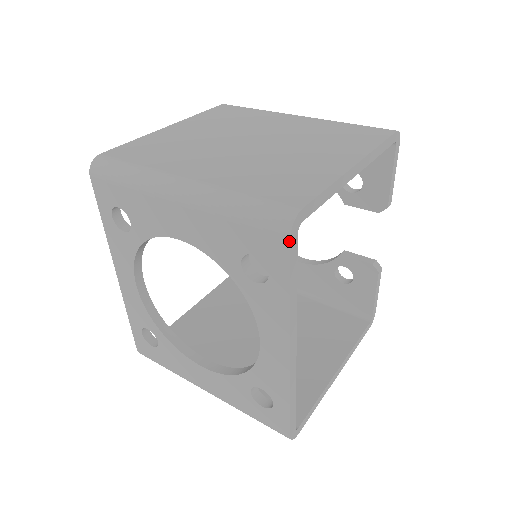
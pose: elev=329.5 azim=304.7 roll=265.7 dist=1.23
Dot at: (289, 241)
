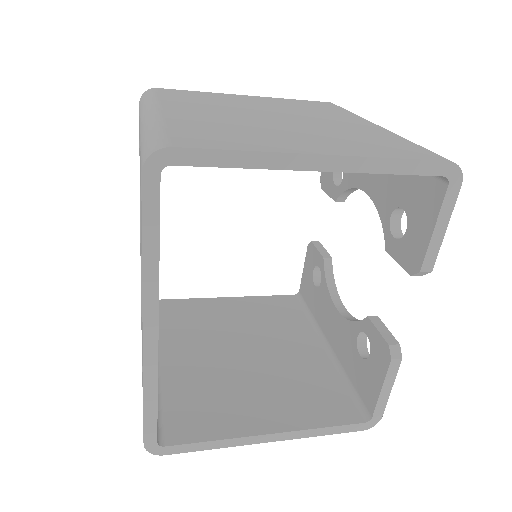
Dot at: (141, 176)
